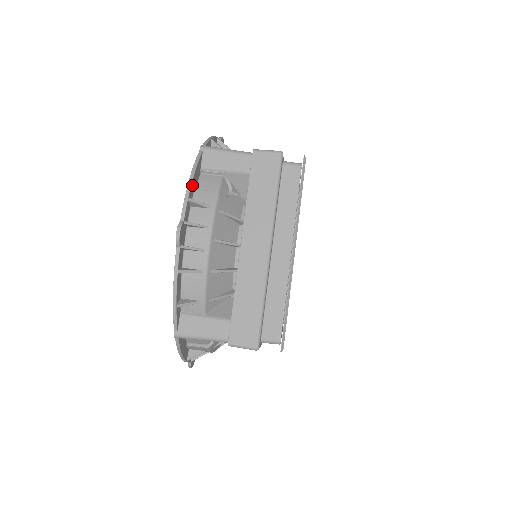
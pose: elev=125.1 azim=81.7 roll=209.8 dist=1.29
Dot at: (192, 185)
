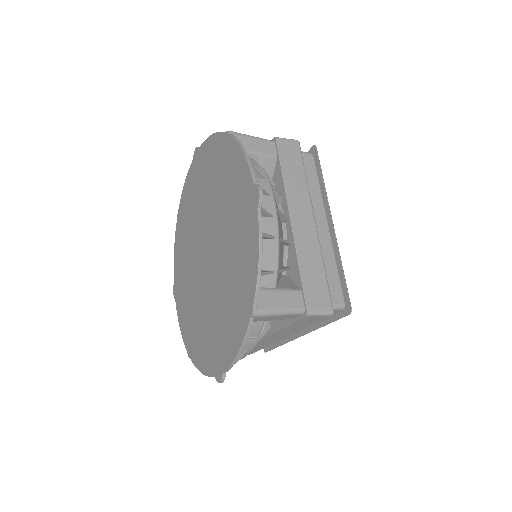
Dot at: occluded
